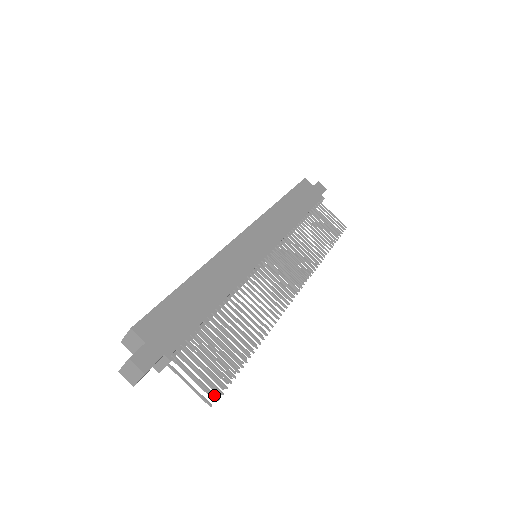
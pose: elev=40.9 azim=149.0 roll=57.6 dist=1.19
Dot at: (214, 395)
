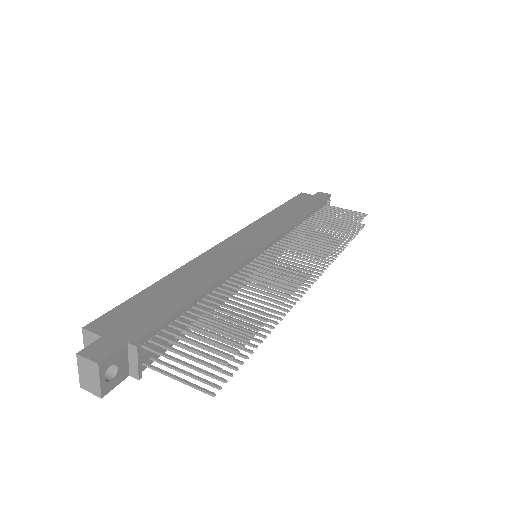
Dot at: (207, 372)
